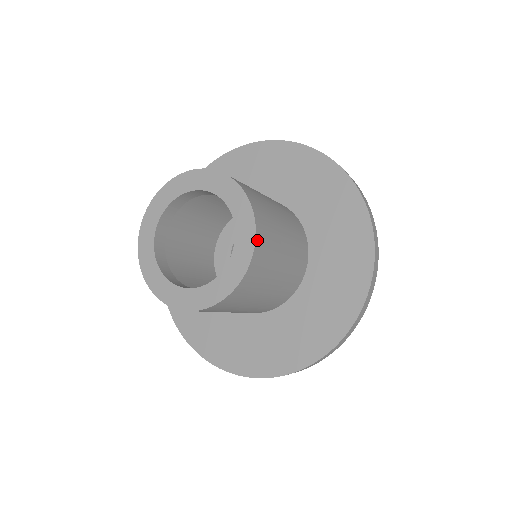
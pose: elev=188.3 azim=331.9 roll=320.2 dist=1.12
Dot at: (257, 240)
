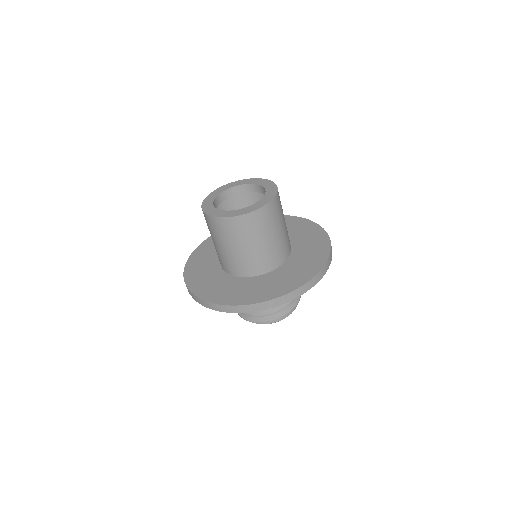
Dot at: occluded
